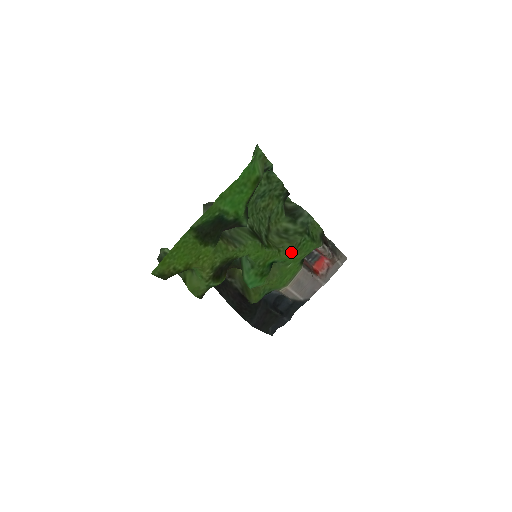
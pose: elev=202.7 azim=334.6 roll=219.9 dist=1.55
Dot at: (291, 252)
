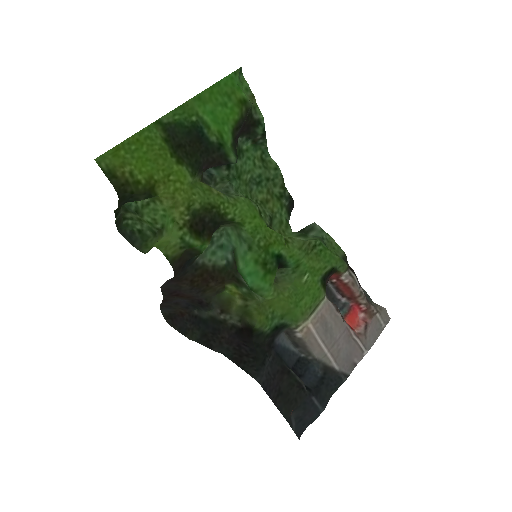
Dot at: (304, 252)
